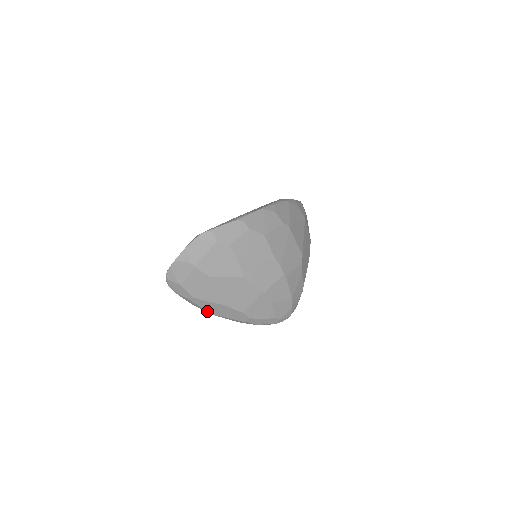
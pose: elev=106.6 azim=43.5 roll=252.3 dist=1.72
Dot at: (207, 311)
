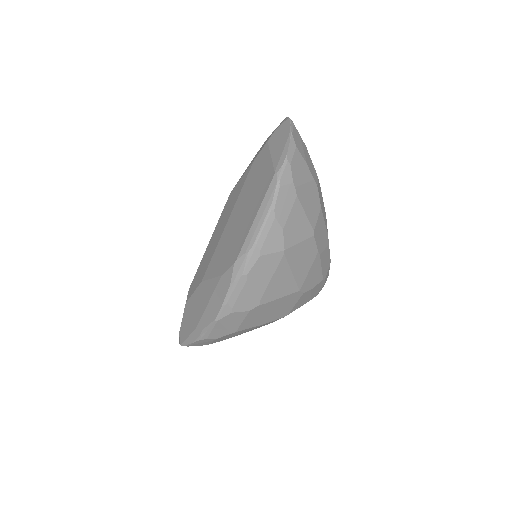
Dot at: occluded
